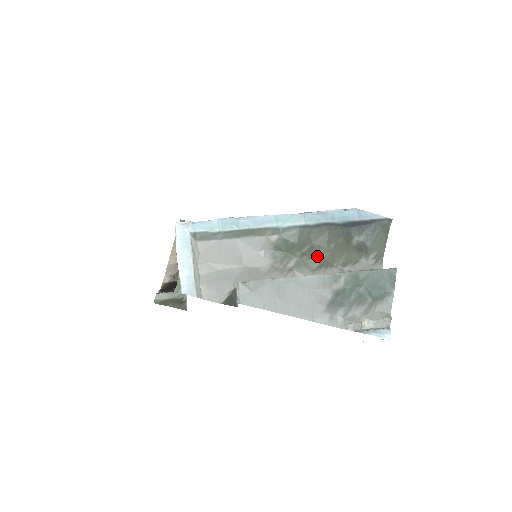
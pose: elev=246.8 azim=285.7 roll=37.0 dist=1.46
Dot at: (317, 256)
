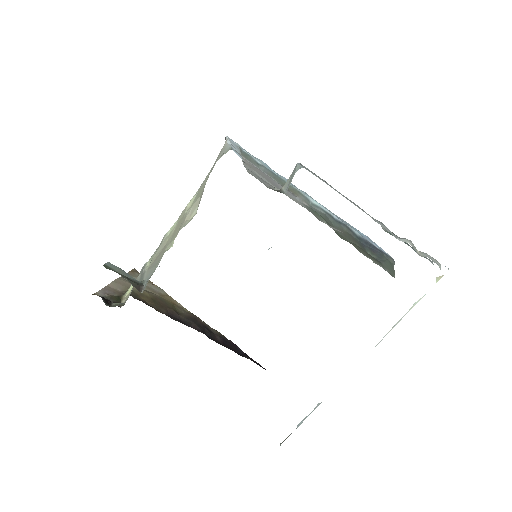
Dot at: (341, 238)
